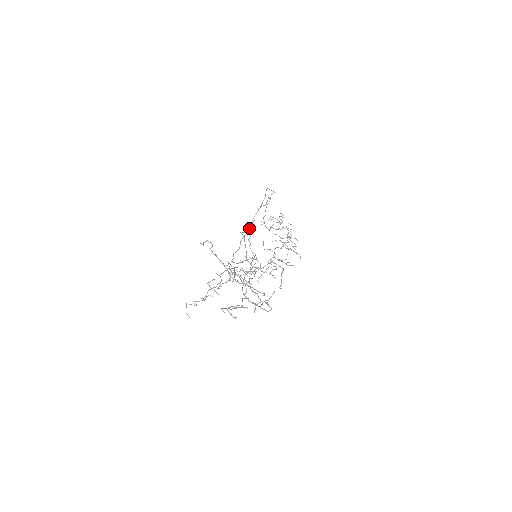
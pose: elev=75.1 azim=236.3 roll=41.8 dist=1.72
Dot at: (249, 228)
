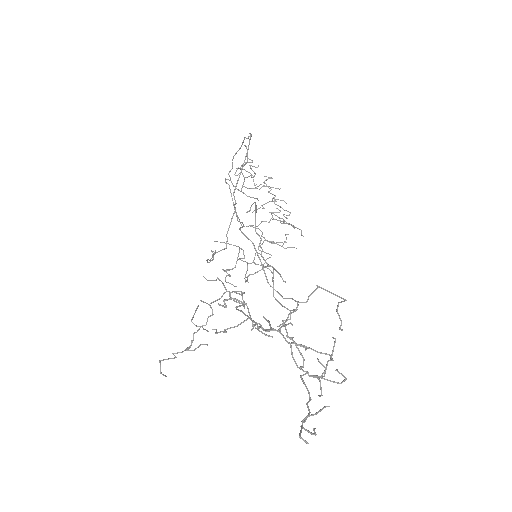
Dot at: (234, 209)
